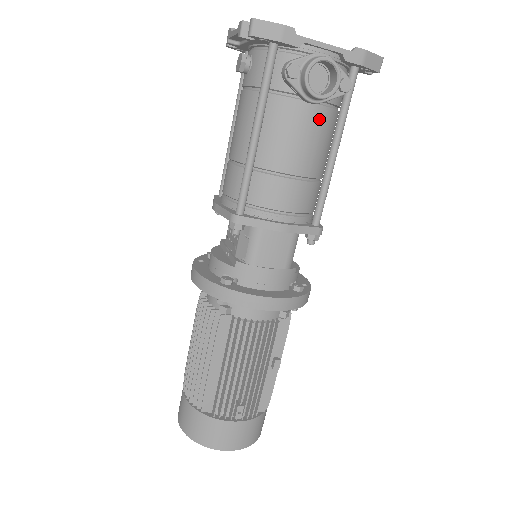
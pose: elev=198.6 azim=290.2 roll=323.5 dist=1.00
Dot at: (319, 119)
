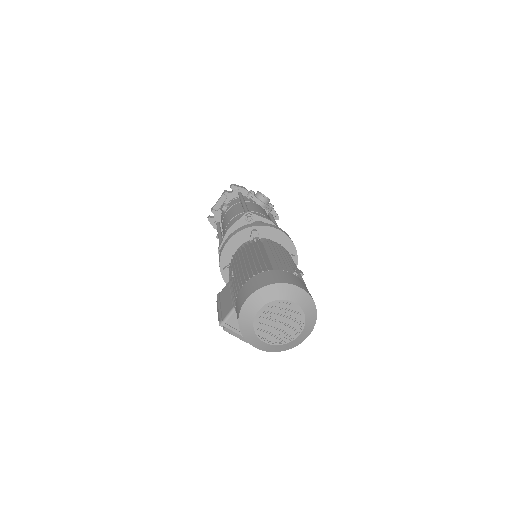
Dot at: occluded
